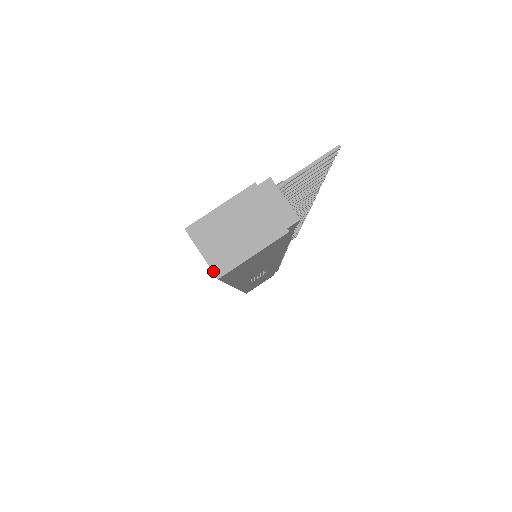
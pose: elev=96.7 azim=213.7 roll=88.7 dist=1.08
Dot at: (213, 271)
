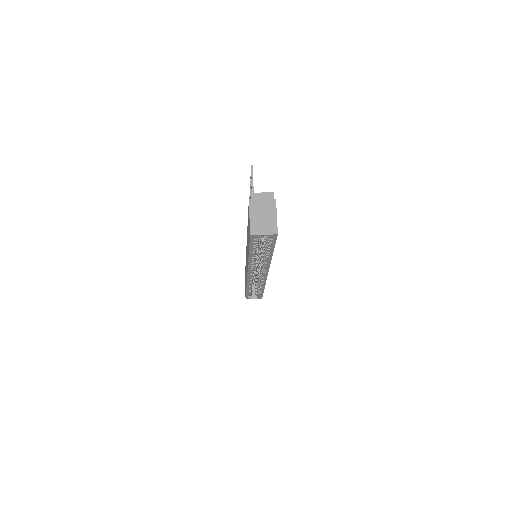
Dot at: (273, 234)
